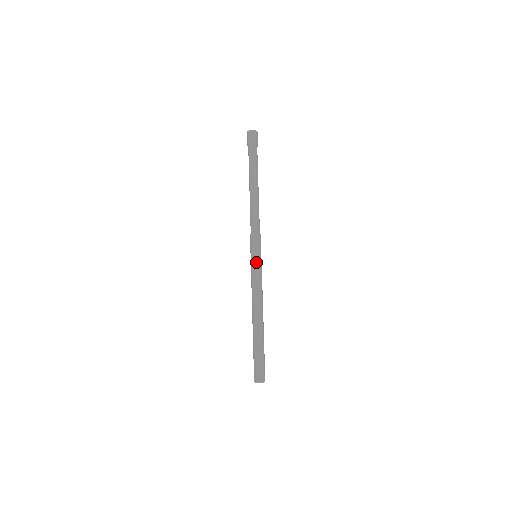
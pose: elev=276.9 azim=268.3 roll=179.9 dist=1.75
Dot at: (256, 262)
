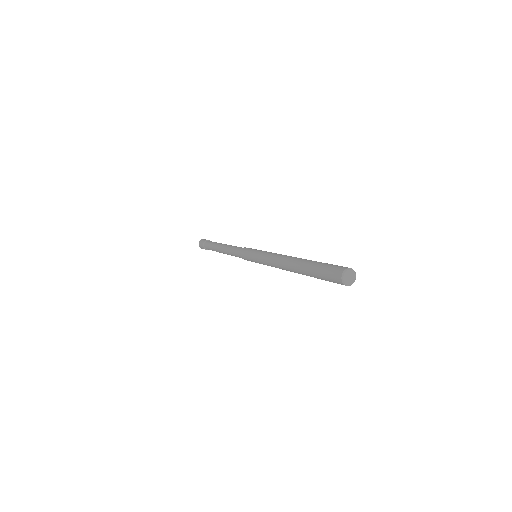
Dot at: (256, 251)
